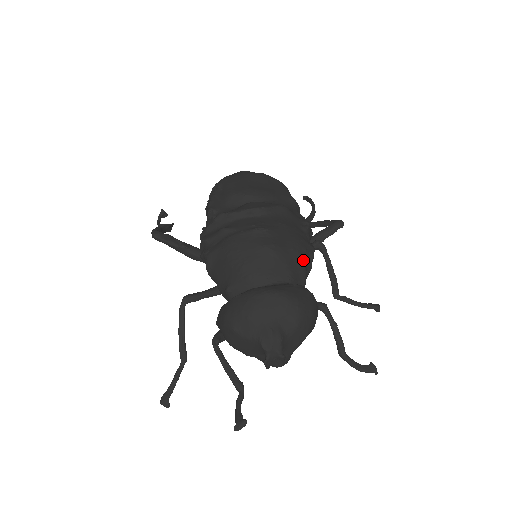
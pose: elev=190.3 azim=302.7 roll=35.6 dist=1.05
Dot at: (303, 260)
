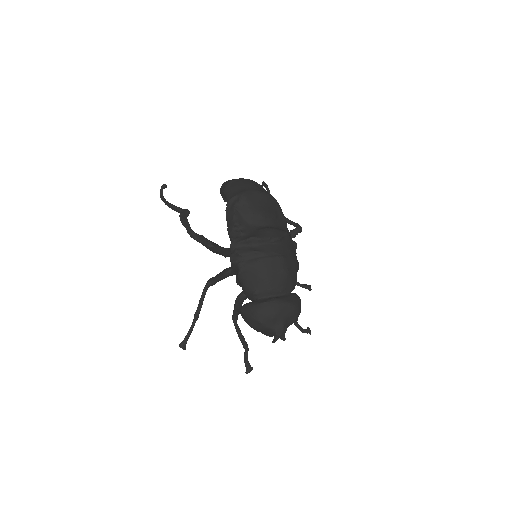
Dot at: occluded
